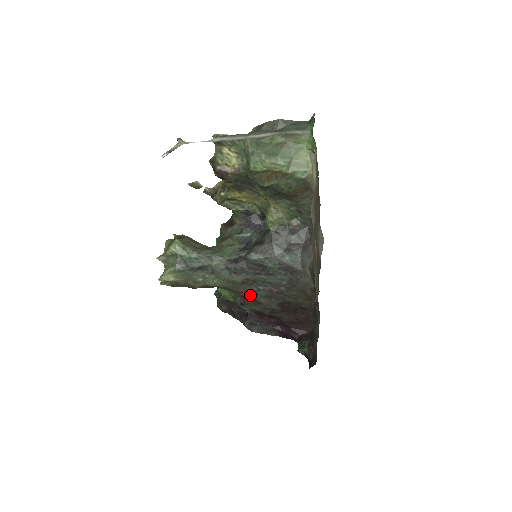
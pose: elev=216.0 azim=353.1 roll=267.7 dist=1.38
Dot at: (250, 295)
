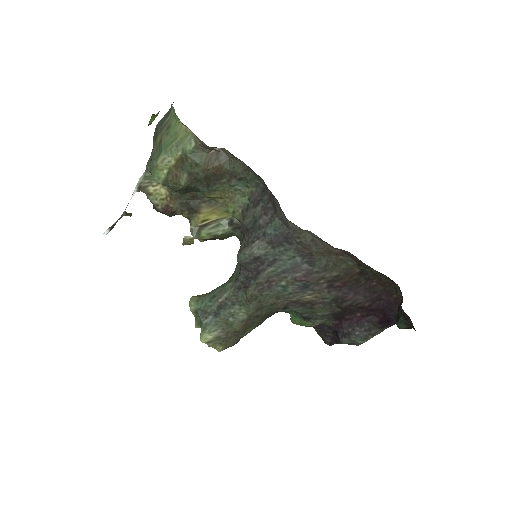
Dot at: (287, 300)
